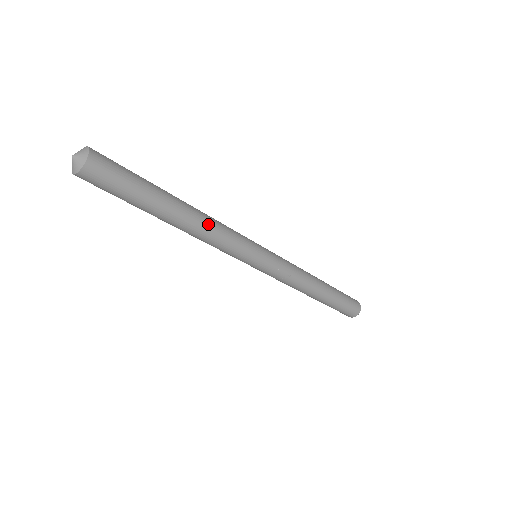
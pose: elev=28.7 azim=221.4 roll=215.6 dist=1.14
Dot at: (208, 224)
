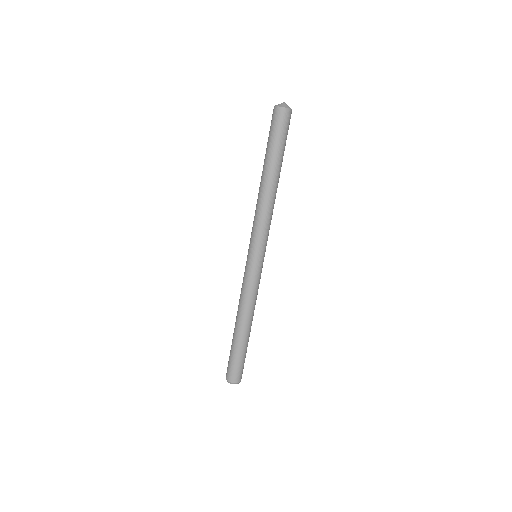
Dot at: (273, 203)
